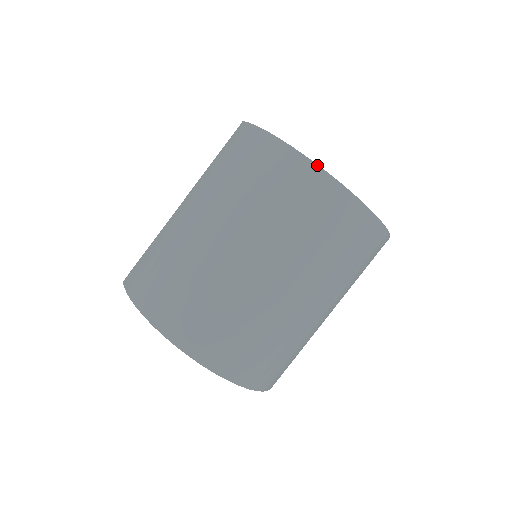
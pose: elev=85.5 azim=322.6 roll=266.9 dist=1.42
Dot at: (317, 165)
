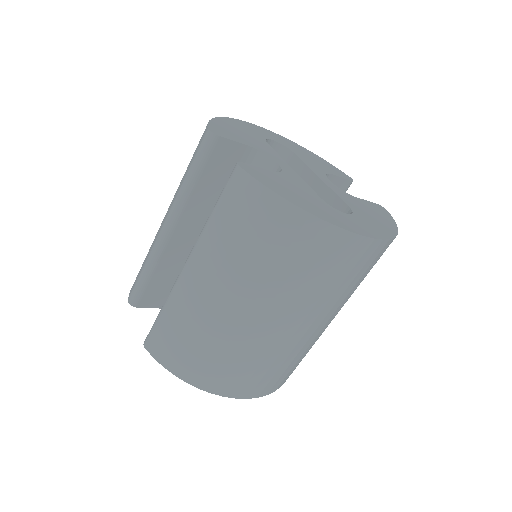
Dot at: (356, 234)
